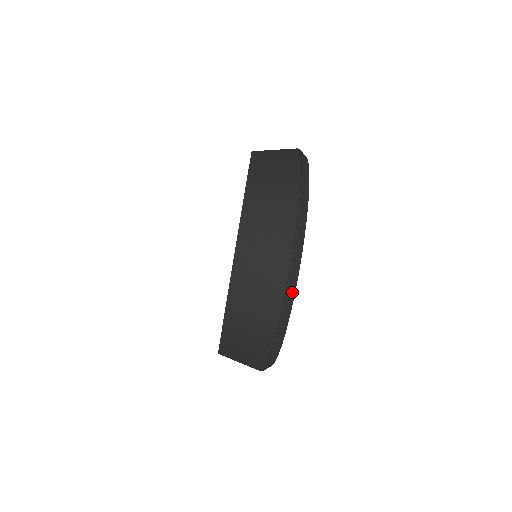
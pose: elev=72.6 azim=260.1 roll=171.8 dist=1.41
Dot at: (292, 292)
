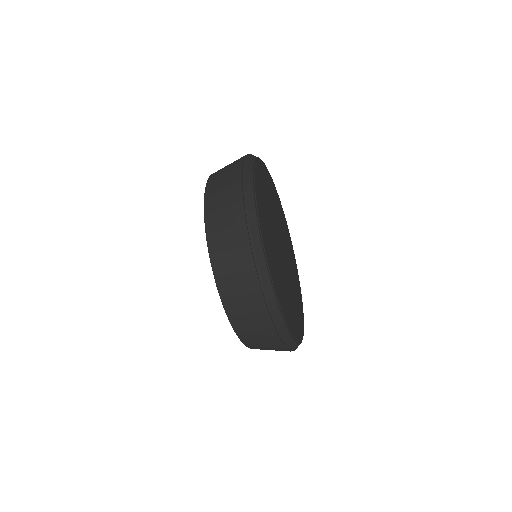
Dot at: occluded
